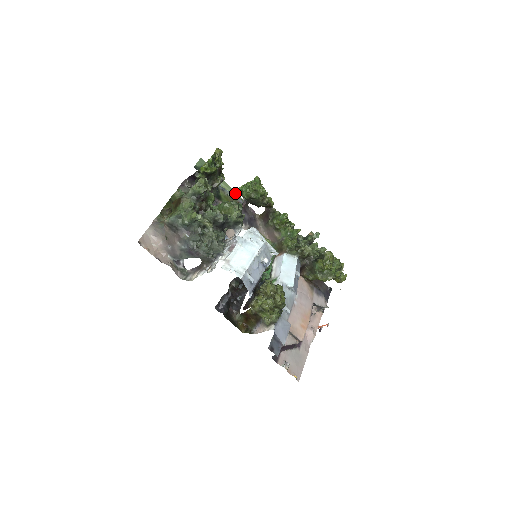
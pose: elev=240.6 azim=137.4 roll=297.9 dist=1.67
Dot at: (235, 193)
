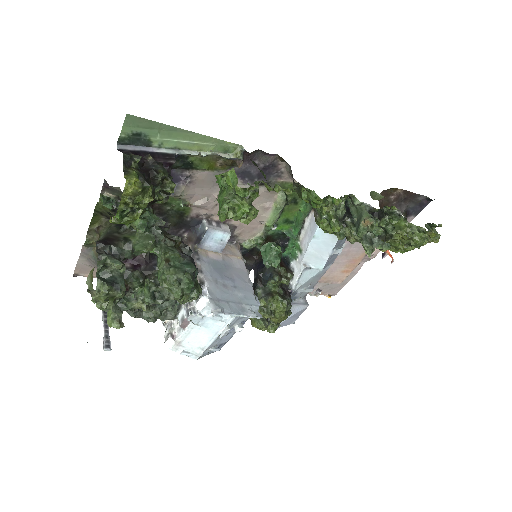
Dot at: (224, 143)
